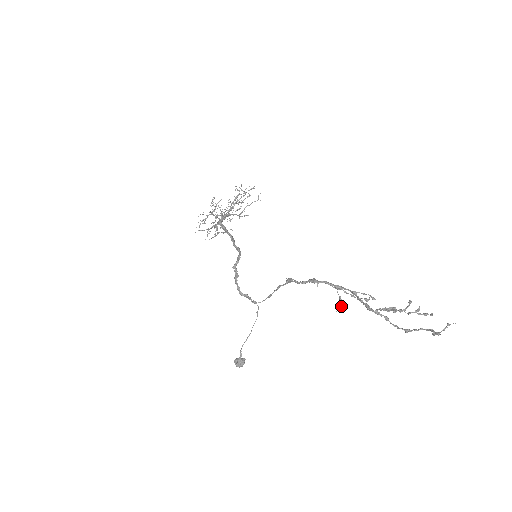
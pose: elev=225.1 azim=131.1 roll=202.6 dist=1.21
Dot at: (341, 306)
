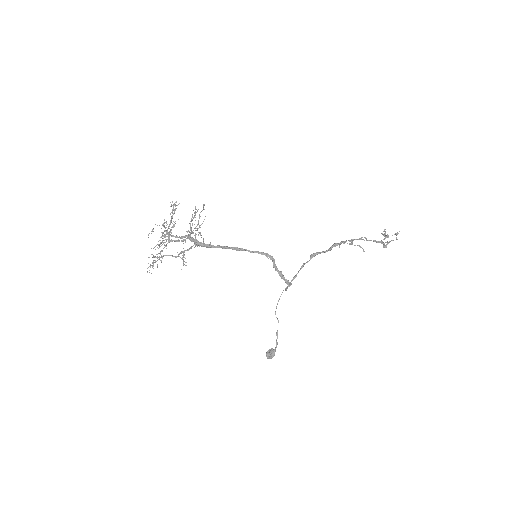
Dot at: (363, 250)
